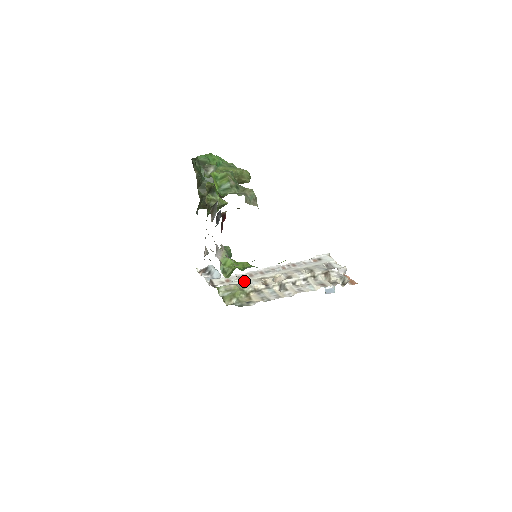
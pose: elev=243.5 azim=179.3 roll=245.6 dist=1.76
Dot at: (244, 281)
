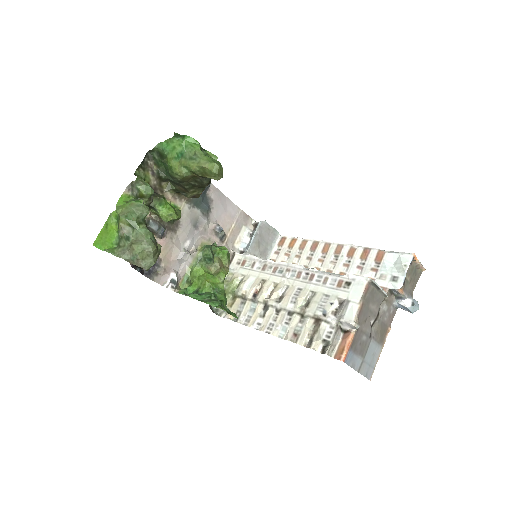
Dot at: (250, 274)
